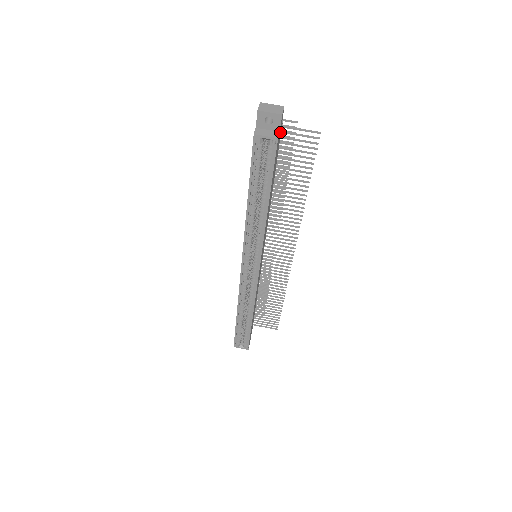
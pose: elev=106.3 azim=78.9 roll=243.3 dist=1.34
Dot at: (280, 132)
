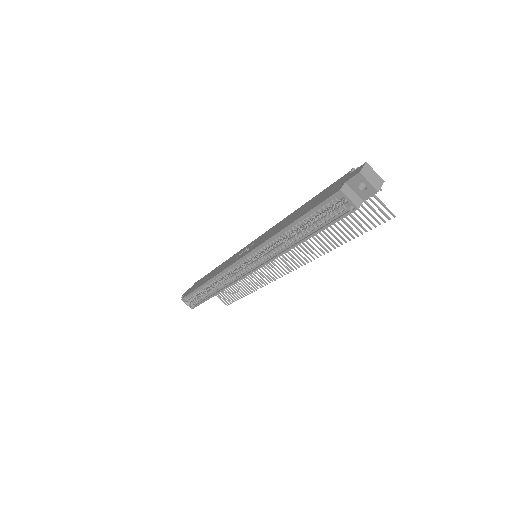
Dot at: occluded
